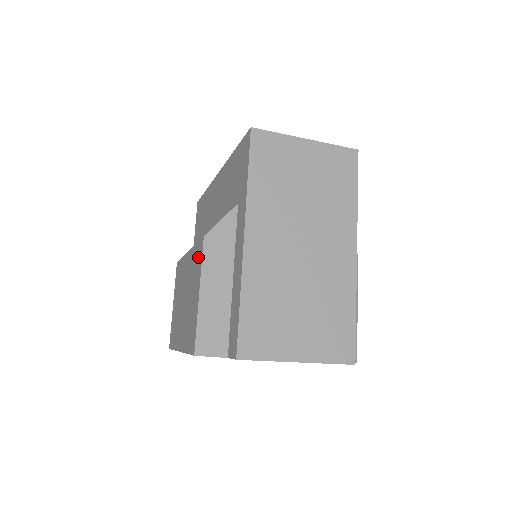
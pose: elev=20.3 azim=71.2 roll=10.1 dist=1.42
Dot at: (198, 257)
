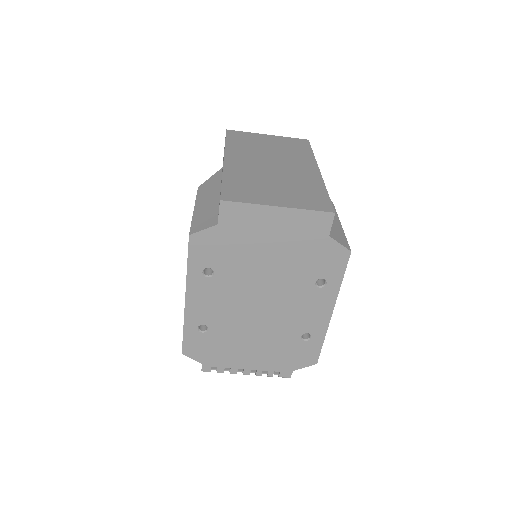
Dot at: occluded
